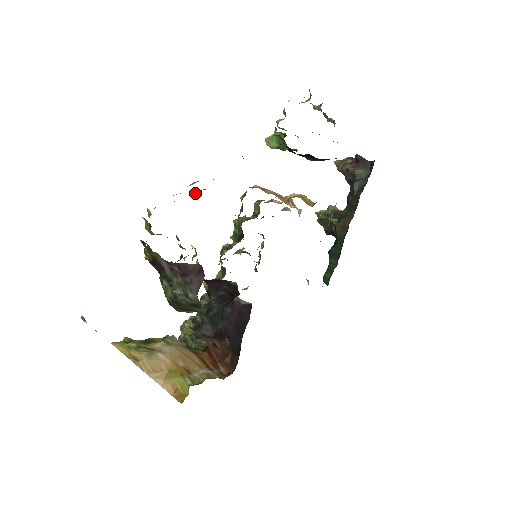
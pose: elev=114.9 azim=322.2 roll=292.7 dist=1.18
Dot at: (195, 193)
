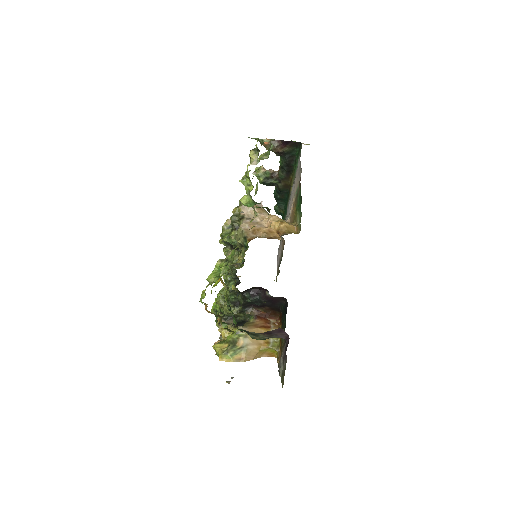
Dot at: (217, 268)
